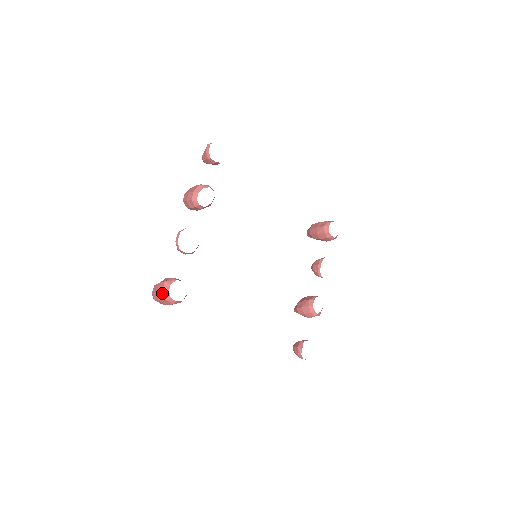
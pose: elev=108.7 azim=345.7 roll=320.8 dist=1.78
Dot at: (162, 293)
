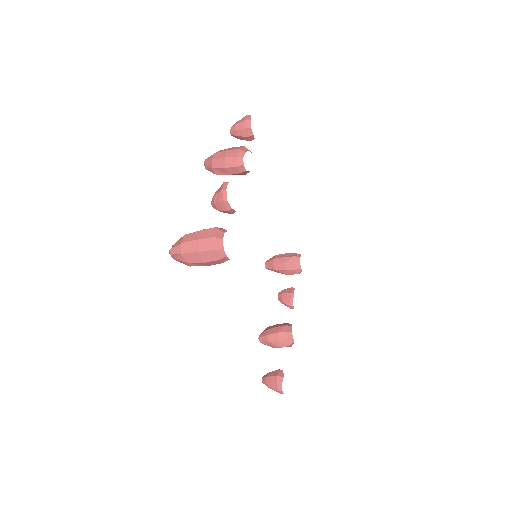
Dot at: (212, 240)
